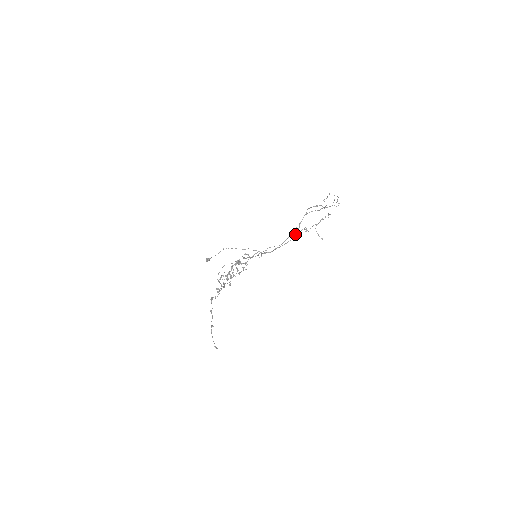
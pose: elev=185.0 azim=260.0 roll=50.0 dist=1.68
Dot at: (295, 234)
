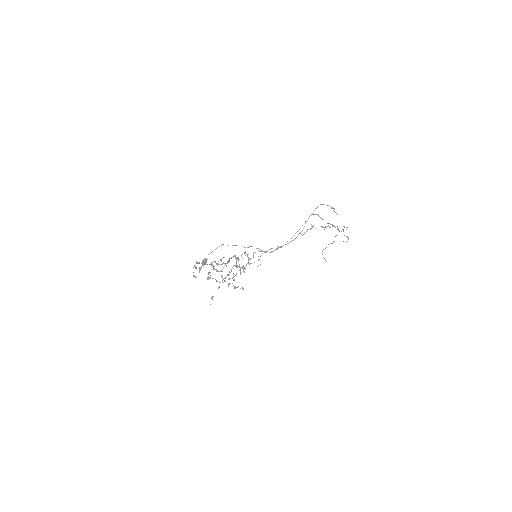
Dot at: (300, 233)
